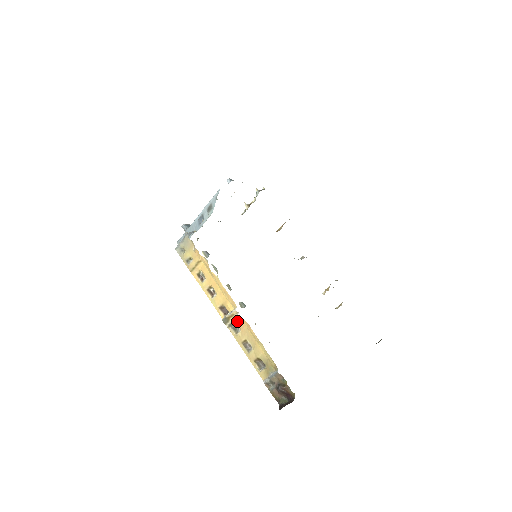
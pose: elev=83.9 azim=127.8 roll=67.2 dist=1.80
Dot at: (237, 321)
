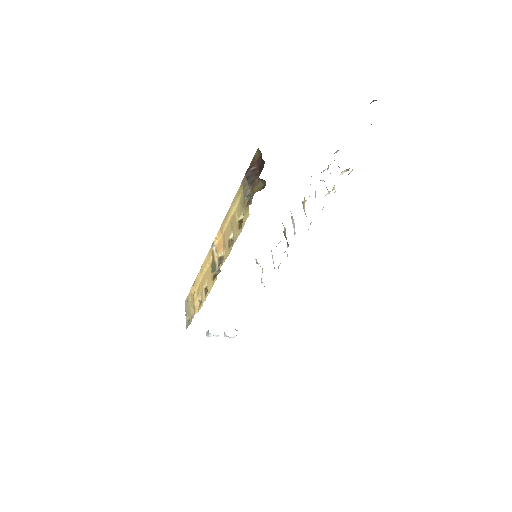
Dot at: (218, 250)
